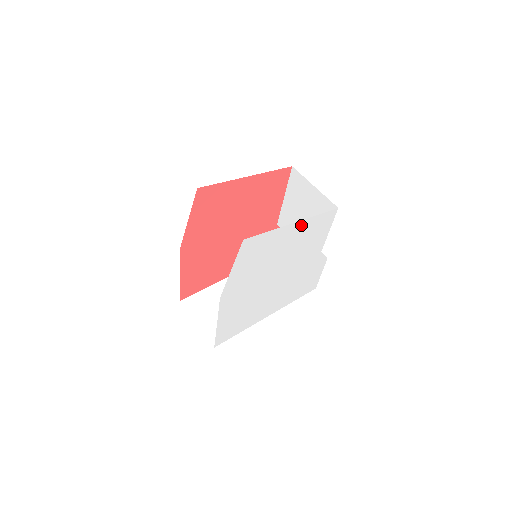
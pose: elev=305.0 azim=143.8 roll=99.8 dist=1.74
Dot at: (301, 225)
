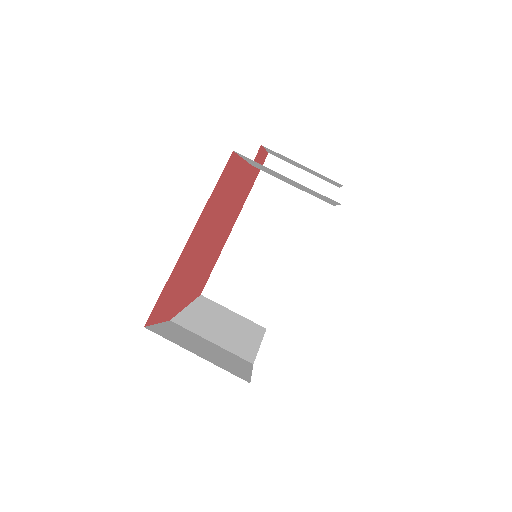
Dot at: occluded
